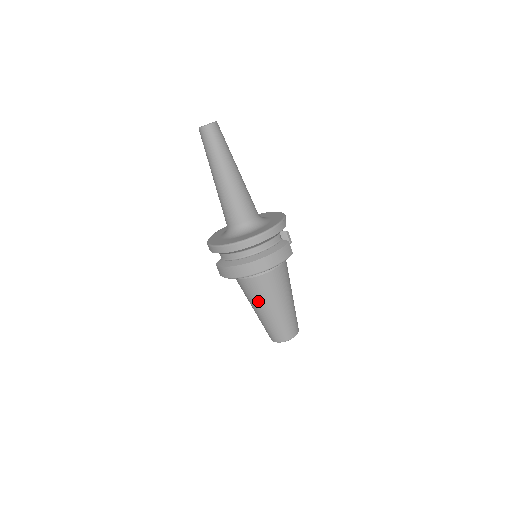
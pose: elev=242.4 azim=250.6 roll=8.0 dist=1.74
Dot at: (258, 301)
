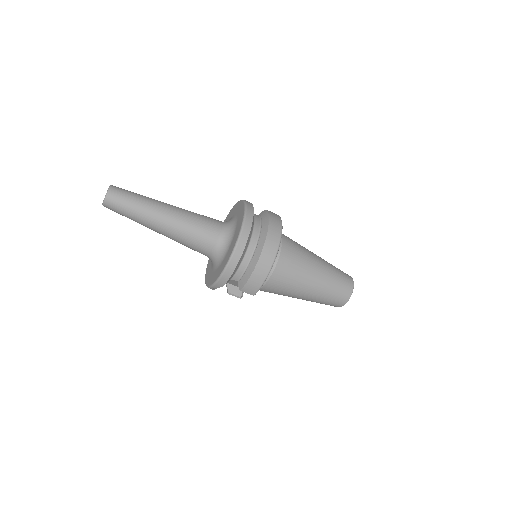
Dot at: (301, 279)
